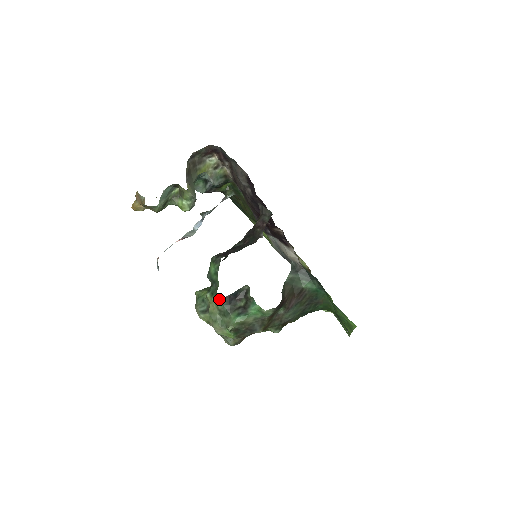
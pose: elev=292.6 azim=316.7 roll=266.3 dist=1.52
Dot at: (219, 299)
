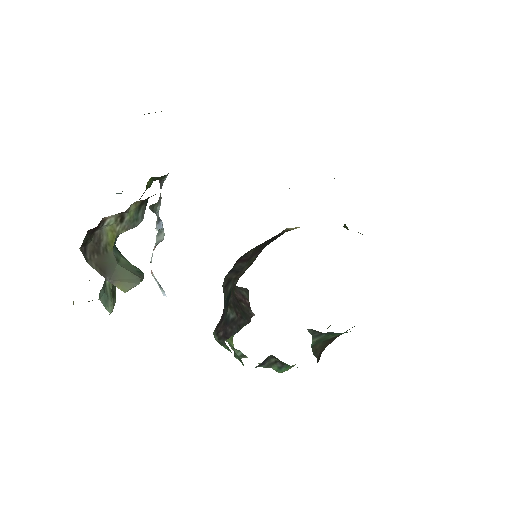
Dot at: occluded
